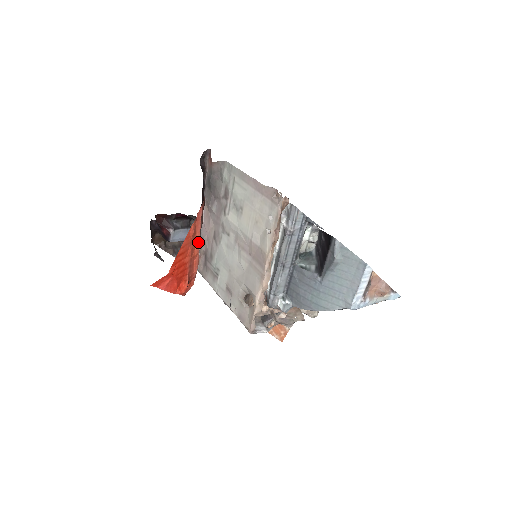
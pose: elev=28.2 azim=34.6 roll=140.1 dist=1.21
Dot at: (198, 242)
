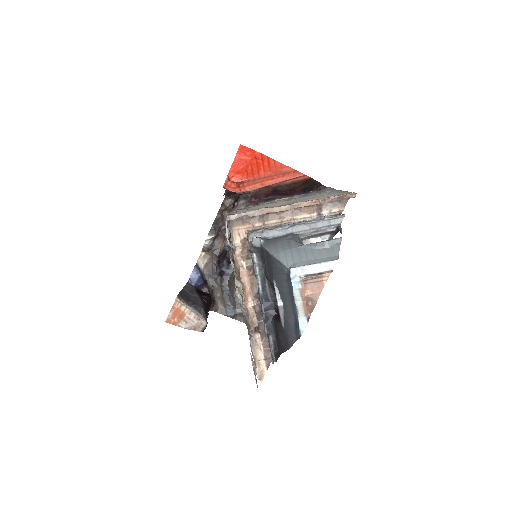
Dot at: (274, 182)
